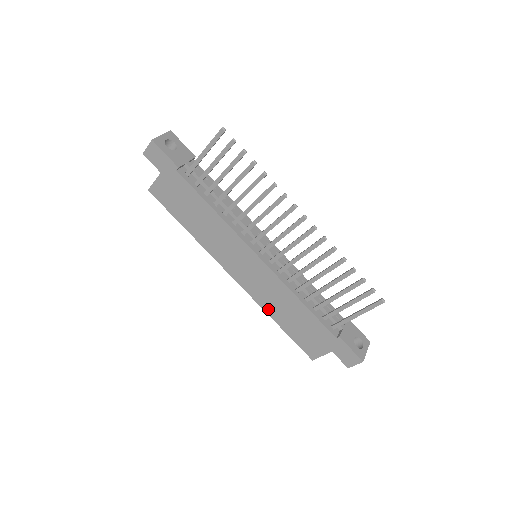
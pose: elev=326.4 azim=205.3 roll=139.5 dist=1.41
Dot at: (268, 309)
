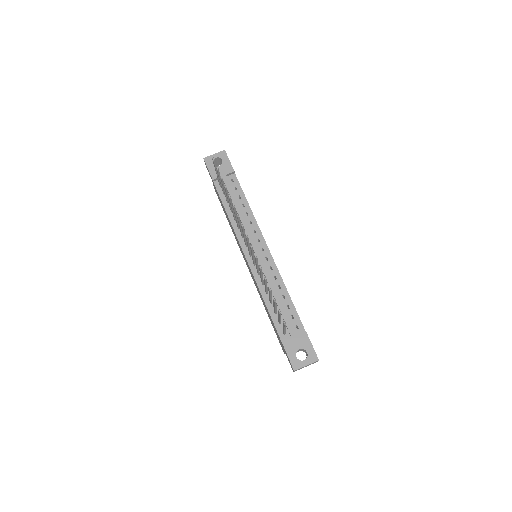
Dot at: occluded
